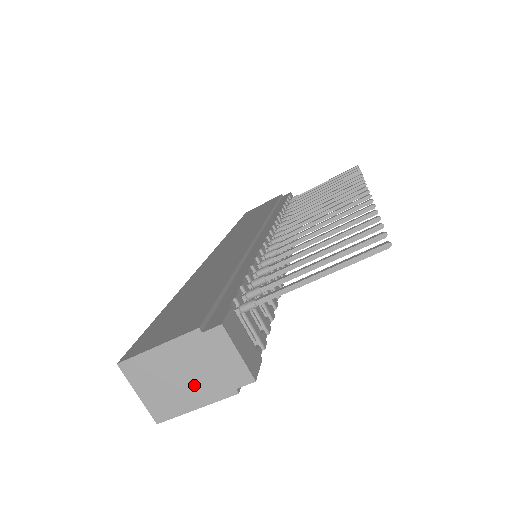
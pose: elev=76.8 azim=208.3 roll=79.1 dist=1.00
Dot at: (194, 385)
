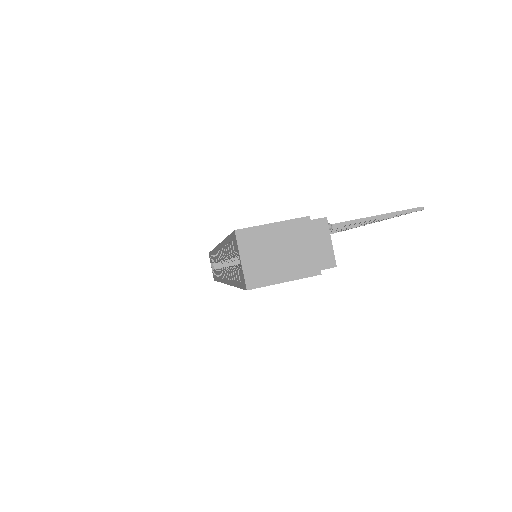
Dot at: (290, 261)
